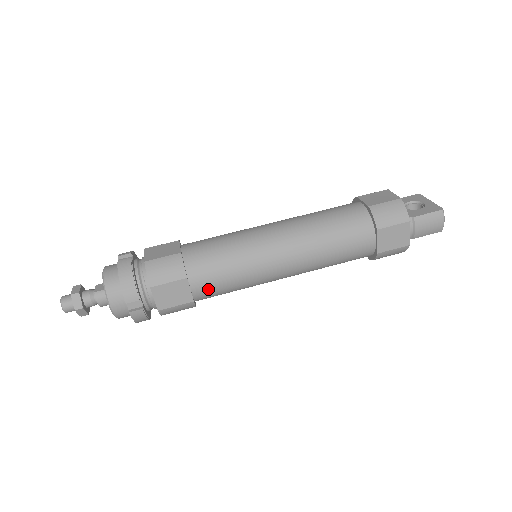
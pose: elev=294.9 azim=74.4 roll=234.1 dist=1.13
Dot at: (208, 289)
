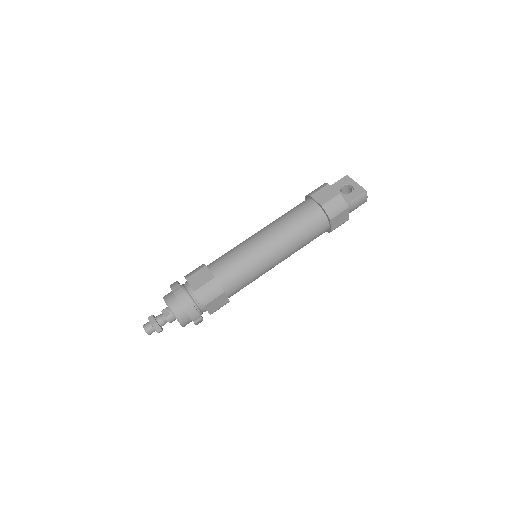
Dot at: (236, 291)
